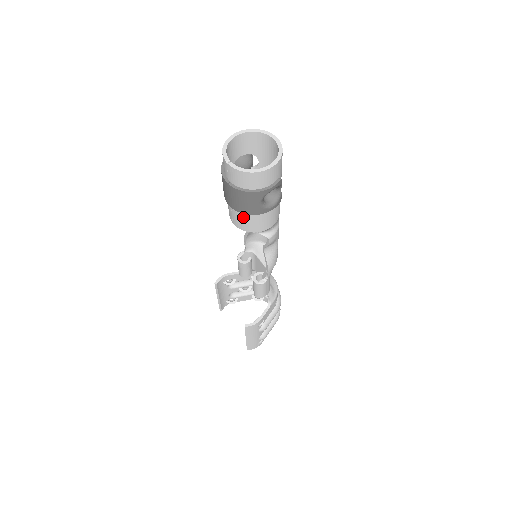
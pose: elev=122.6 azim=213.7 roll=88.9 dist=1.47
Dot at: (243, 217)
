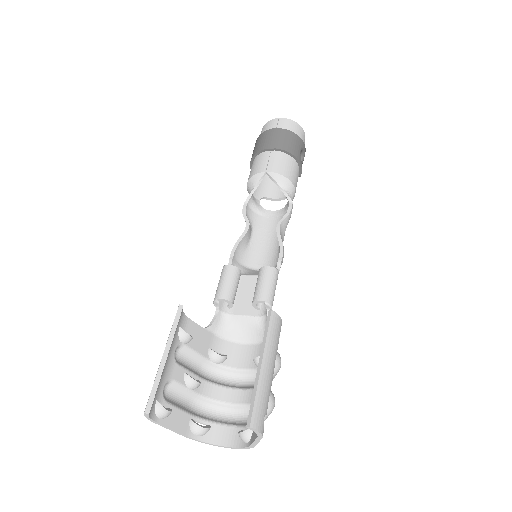
Dot at: (283, 159)
